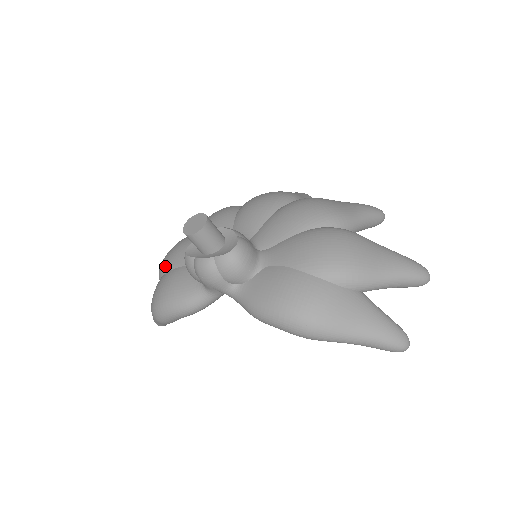
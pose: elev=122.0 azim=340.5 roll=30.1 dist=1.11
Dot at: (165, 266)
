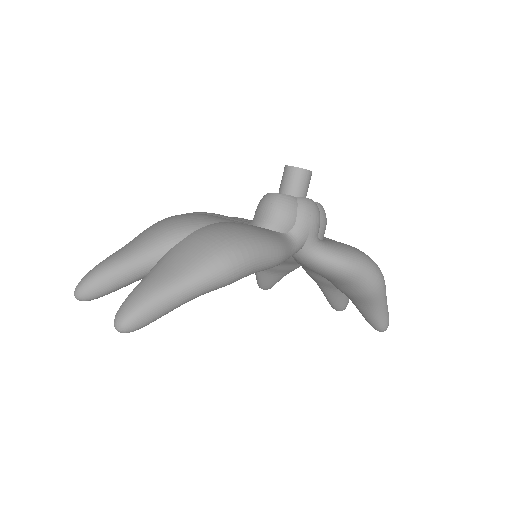
Dot at: (200, 219)
